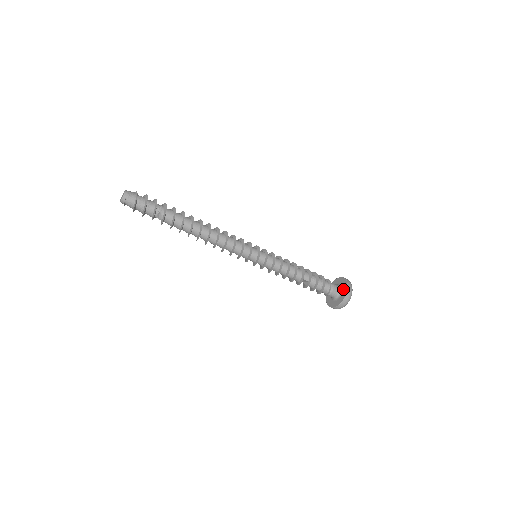
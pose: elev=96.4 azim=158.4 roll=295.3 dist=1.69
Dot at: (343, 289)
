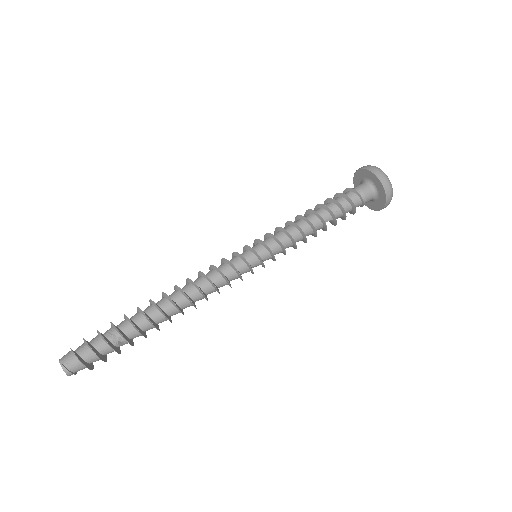
Dot at: (376, 186)
